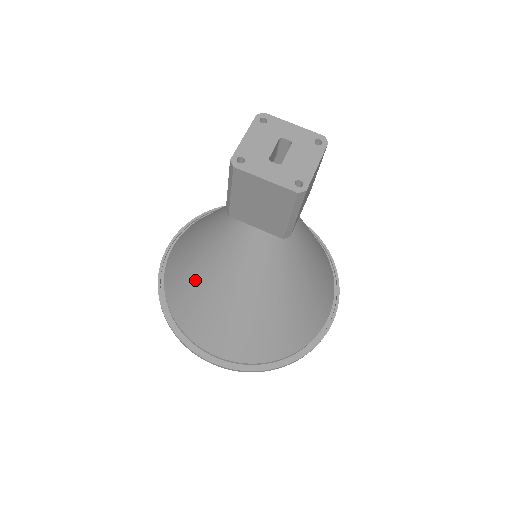
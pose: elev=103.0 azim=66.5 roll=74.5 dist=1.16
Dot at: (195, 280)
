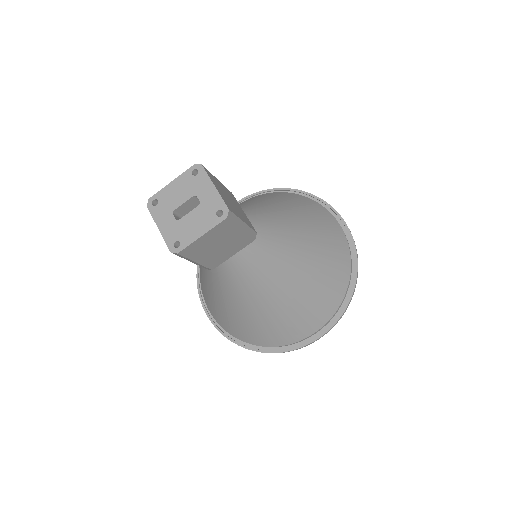
Dot at: occluded
